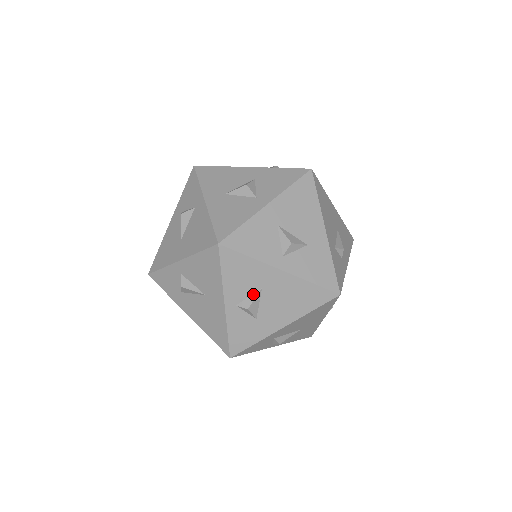
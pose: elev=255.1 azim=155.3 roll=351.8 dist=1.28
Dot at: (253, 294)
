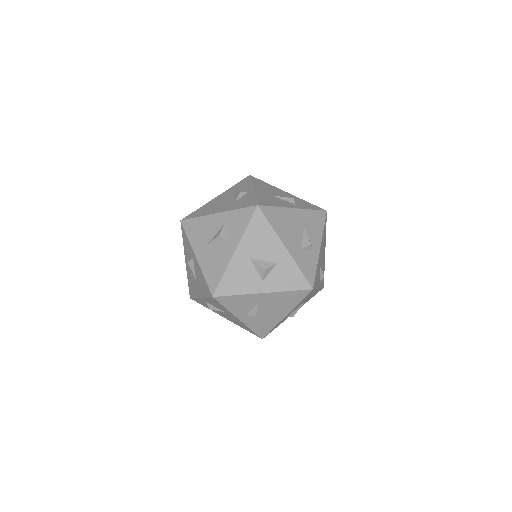
Dot at: (218, 309)
